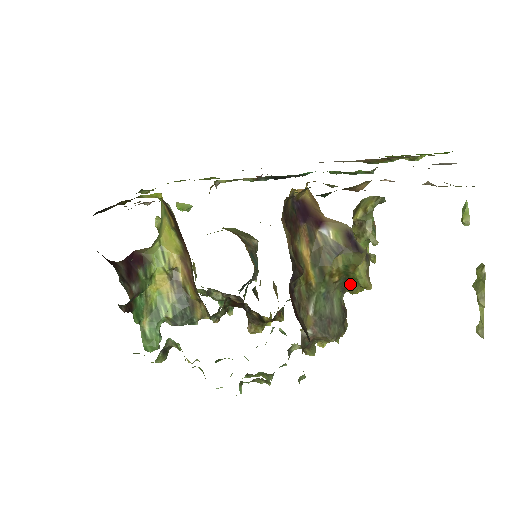
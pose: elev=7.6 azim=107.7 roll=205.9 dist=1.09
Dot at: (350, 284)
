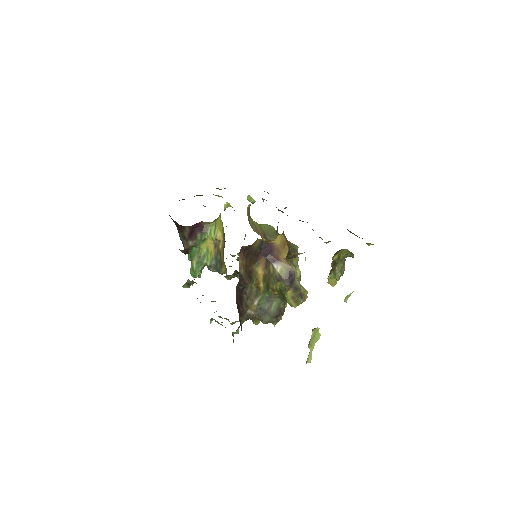
Dot at: occluded
